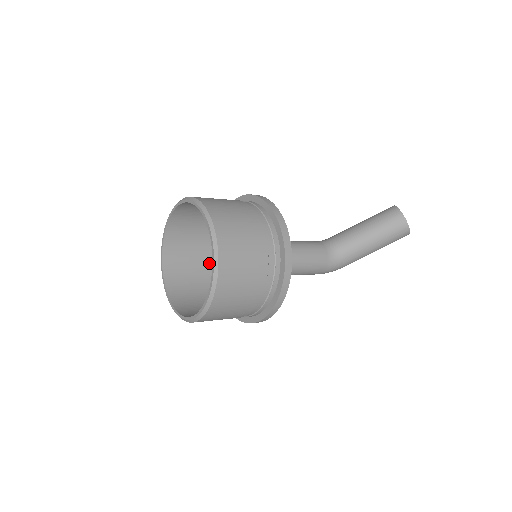
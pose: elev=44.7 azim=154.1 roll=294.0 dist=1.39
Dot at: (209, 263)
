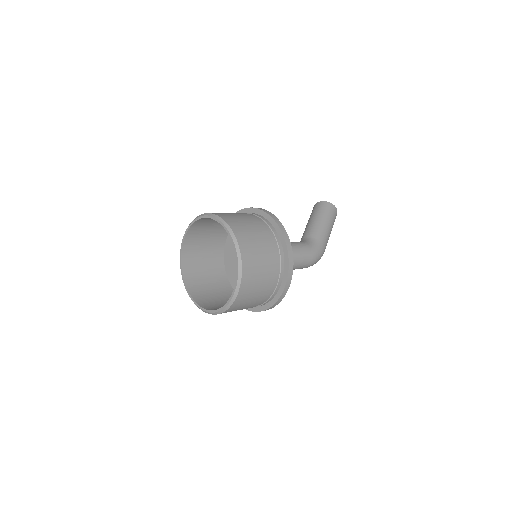
Dot at: occluded
